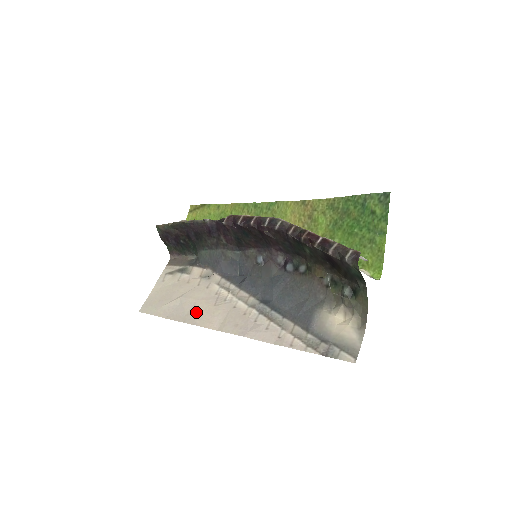
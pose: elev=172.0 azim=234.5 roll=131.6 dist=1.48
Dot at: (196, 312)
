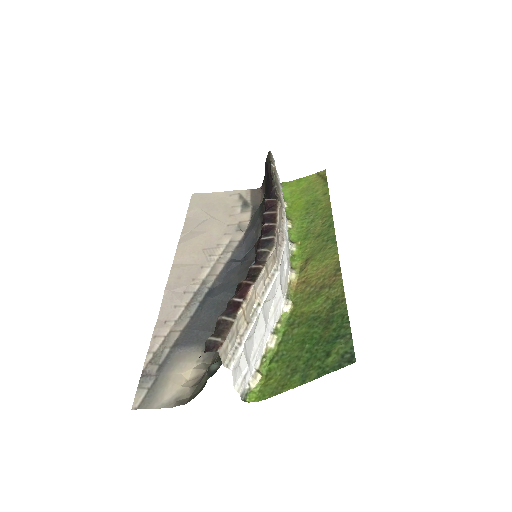
Dot at: (194, 237)
